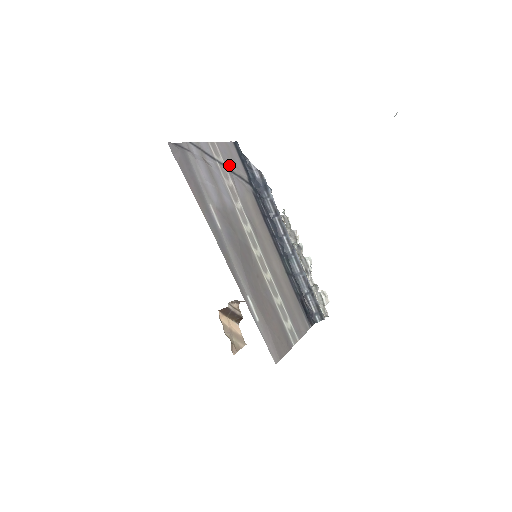
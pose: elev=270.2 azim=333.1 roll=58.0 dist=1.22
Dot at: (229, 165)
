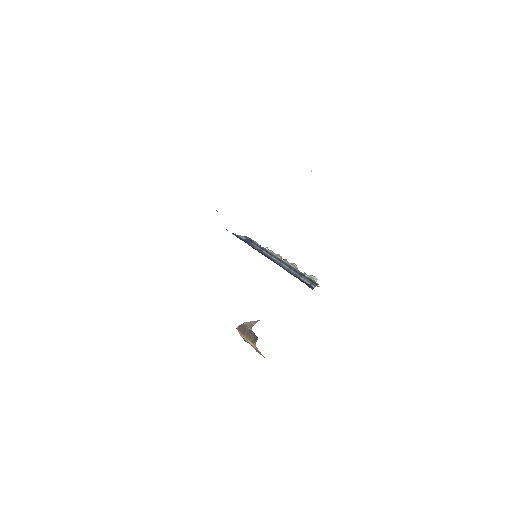
Dot at: occluded
